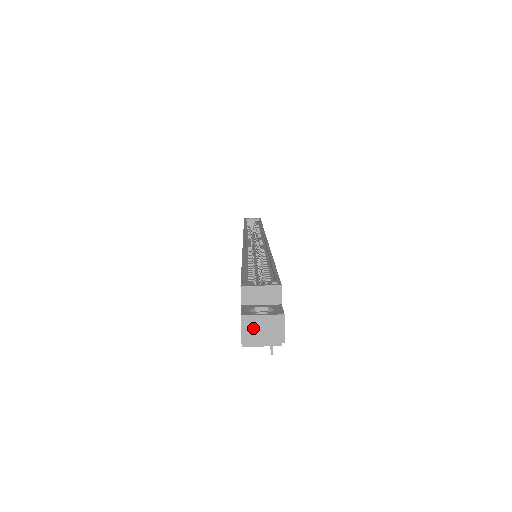
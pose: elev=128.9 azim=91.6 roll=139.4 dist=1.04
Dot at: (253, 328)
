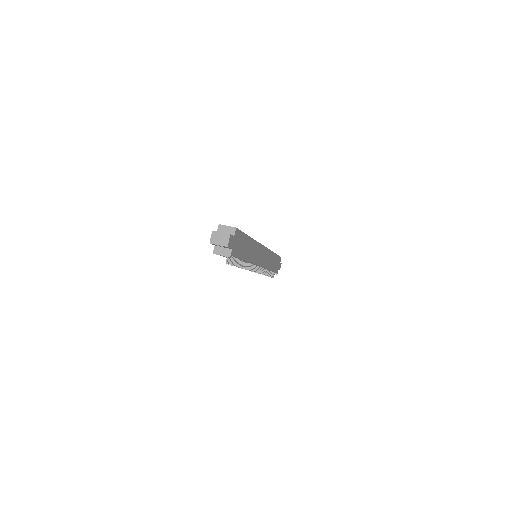
Dot at: (216, 237)
